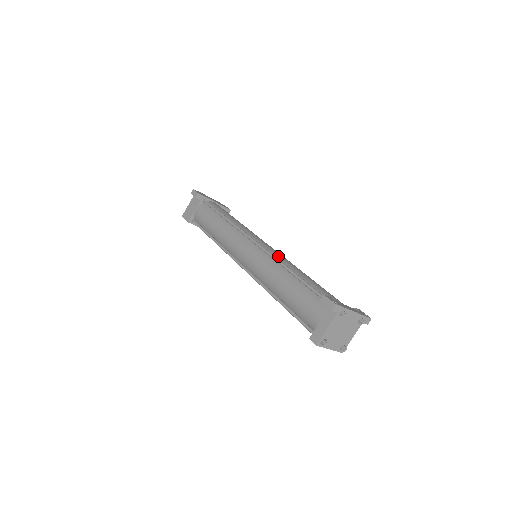
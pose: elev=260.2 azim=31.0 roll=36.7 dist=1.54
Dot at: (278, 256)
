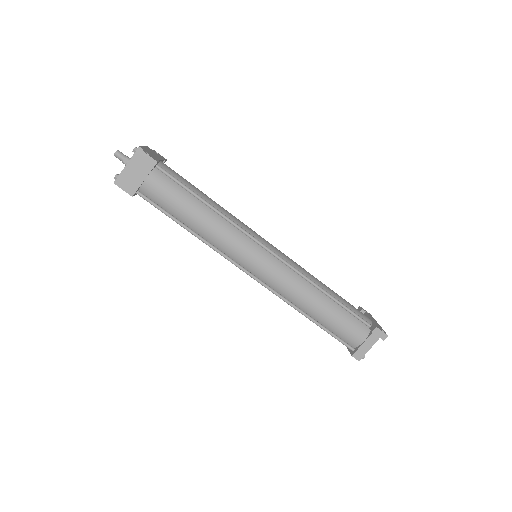
Dot at: (298, 267)
